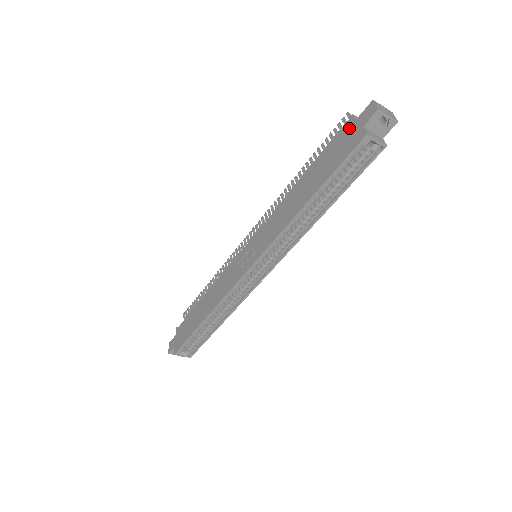
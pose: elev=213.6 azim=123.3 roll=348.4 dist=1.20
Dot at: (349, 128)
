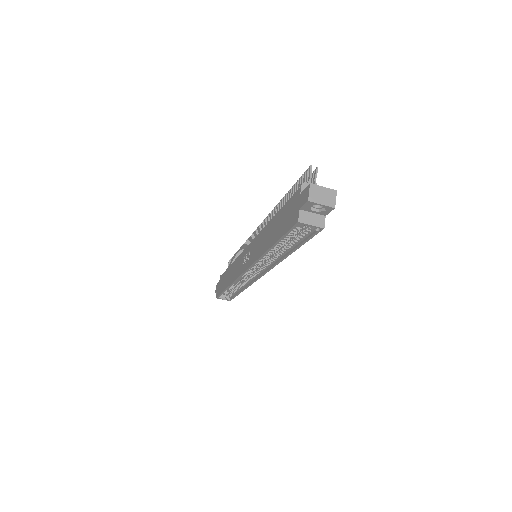
Dot at: (296, 198)
